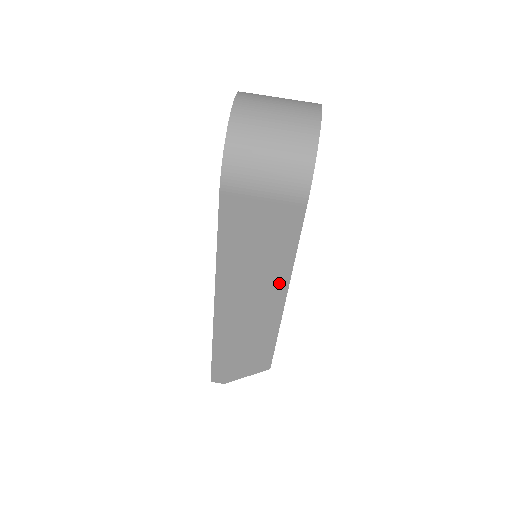
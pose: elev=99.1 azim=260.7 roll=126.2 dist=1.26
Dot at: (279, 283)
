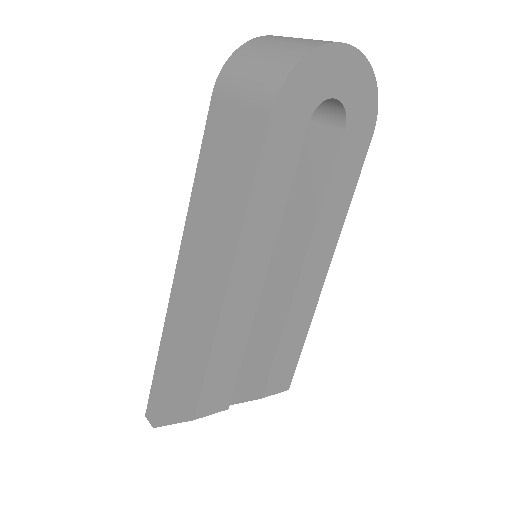
Dot at: (230, 243)
